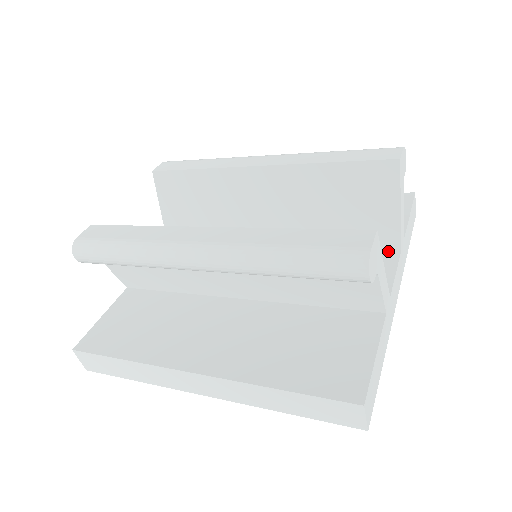
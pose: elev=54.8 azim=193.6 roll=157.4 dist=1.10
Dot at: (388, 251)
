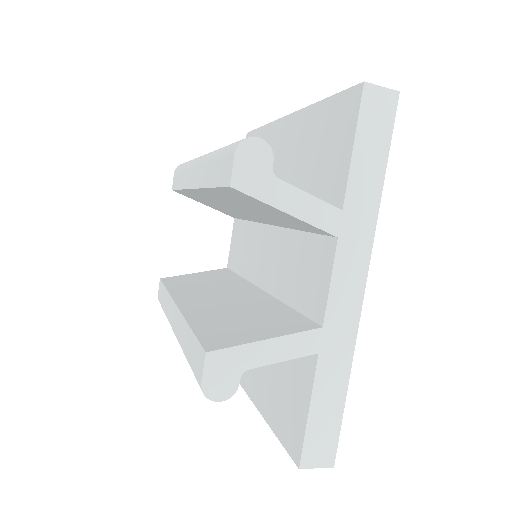
Dot at: (329, 239)
